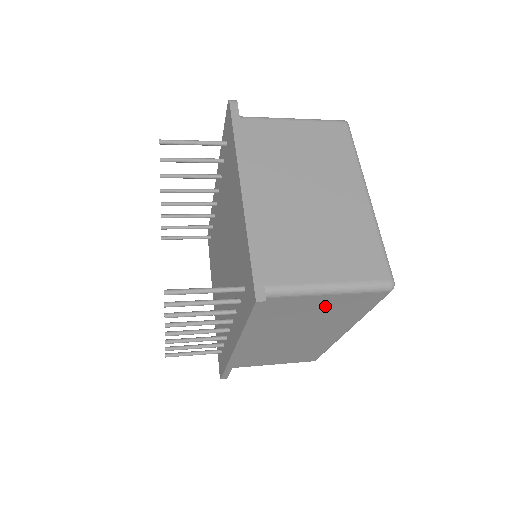
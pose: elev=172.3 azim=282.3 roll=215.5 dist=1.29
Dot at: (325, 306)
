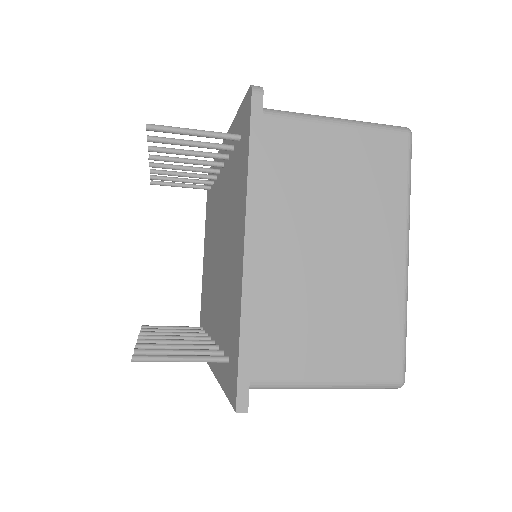
Dot at: occluded
